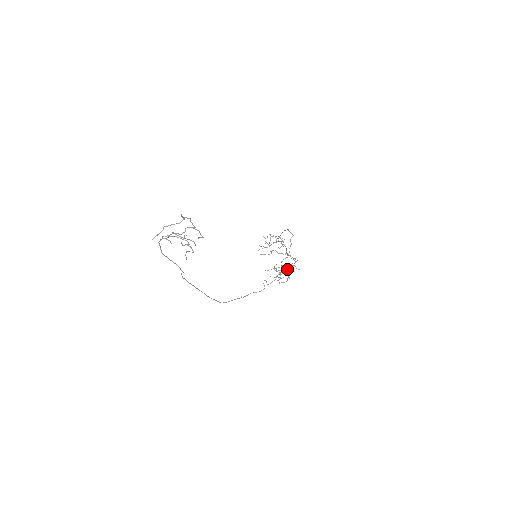
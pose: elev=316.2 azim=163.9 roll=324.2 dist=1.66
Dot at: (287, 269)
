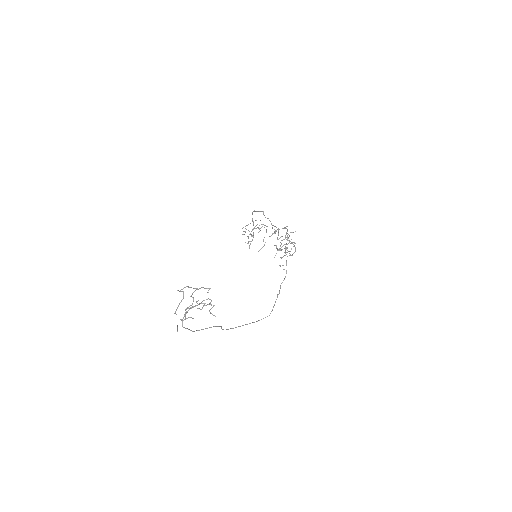
Dot at: (287, 240)
